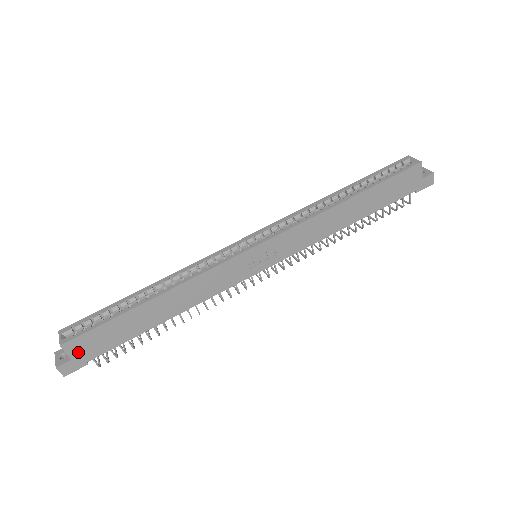
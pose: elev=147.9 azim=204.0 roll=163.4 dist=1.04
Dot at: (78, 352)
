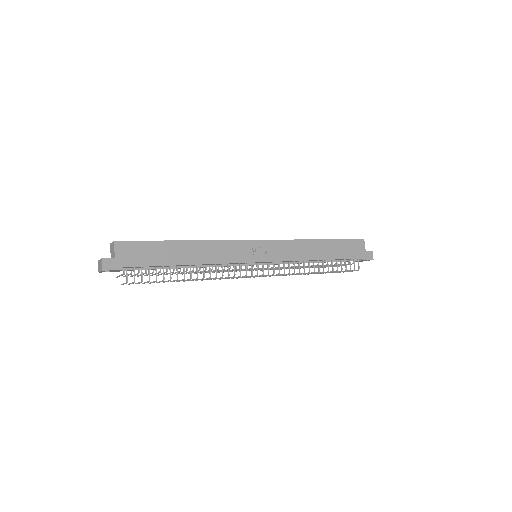
Dot at: (122, 254)
